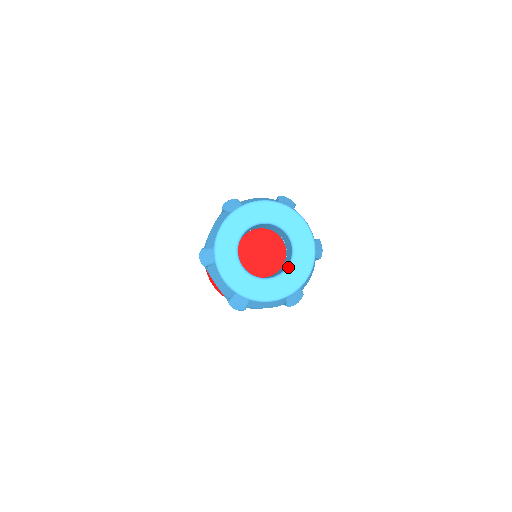
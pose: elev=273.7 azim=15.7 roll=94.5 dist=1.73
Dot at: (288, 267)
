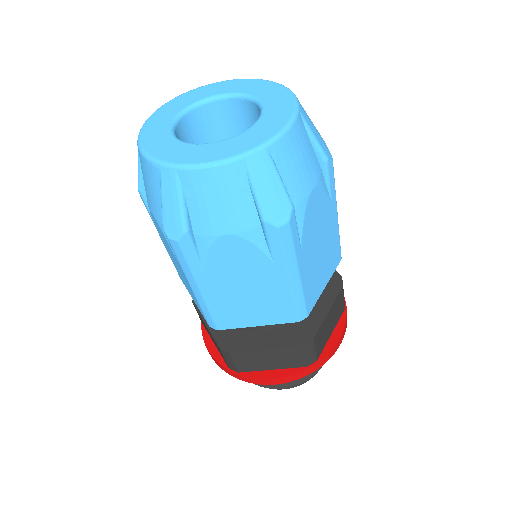
Dot at: (258, 102)
